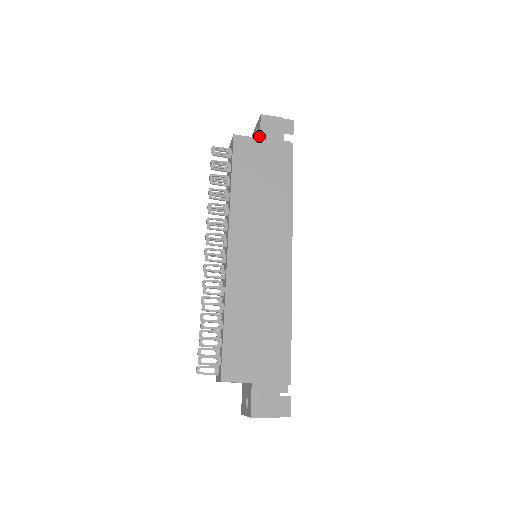
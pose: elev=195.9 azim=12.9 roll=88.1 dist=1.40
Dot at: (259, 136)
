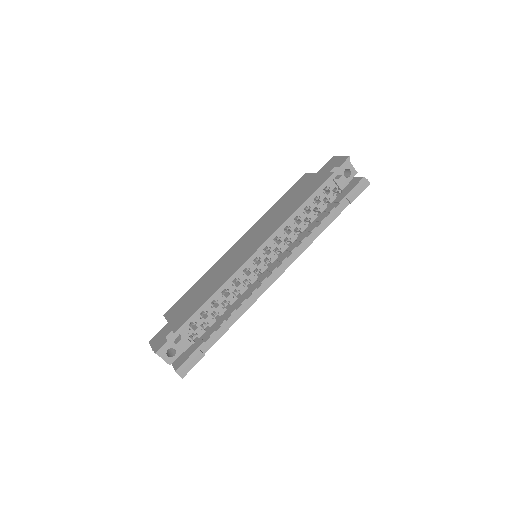
Dot at: occluded
